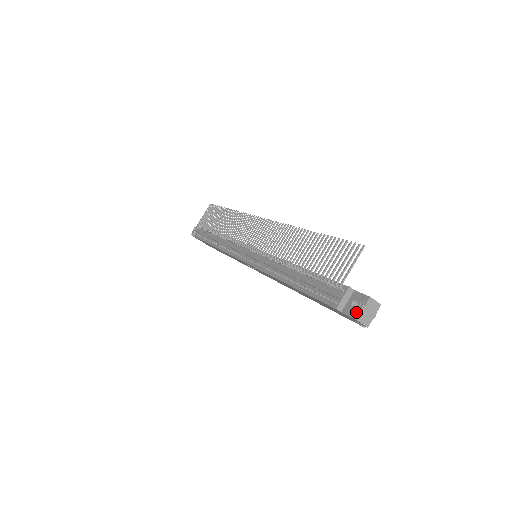
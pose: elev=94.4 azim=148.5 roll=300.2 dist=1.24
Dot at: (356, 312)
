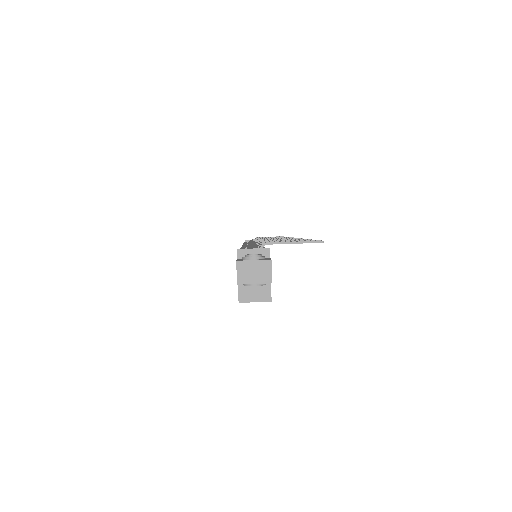
Dot at: (245, 257)
